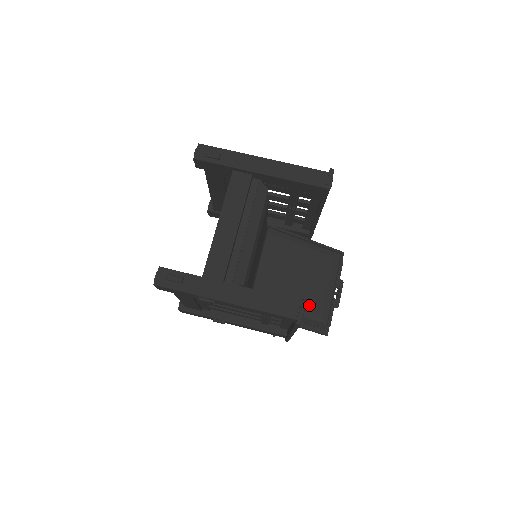
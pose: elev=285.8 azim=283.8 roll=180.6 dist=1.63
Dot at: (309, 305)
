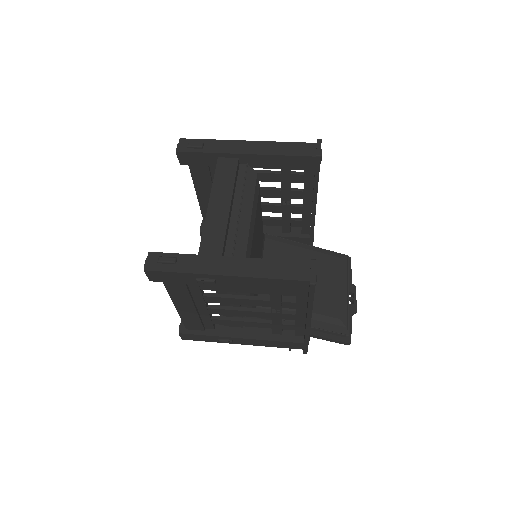
Dot at: (323, 308)
